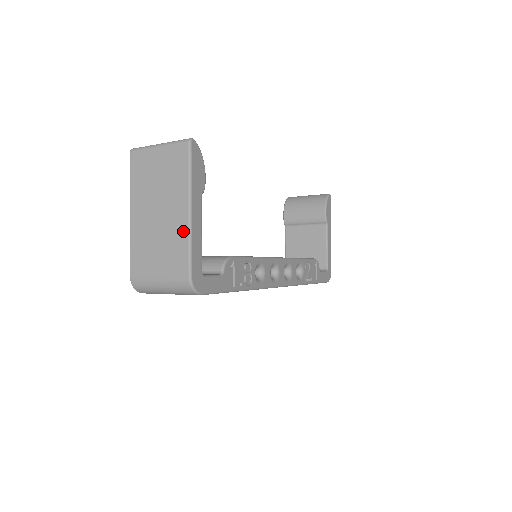
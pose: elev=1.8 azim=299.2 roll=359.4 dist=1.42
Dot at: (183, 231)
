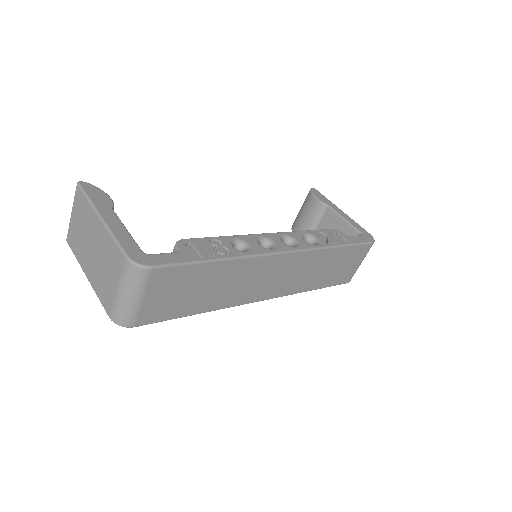
Dot at: (106, 236)
